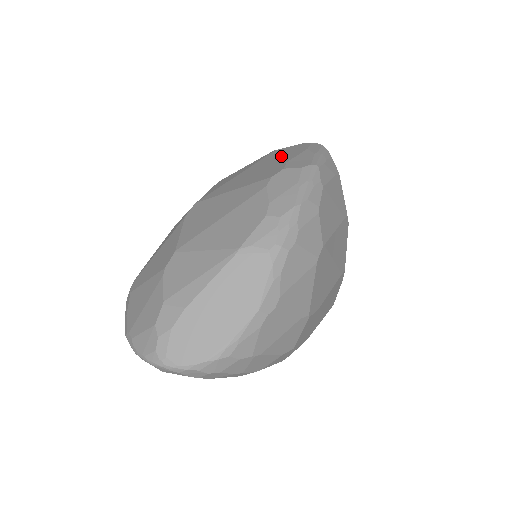
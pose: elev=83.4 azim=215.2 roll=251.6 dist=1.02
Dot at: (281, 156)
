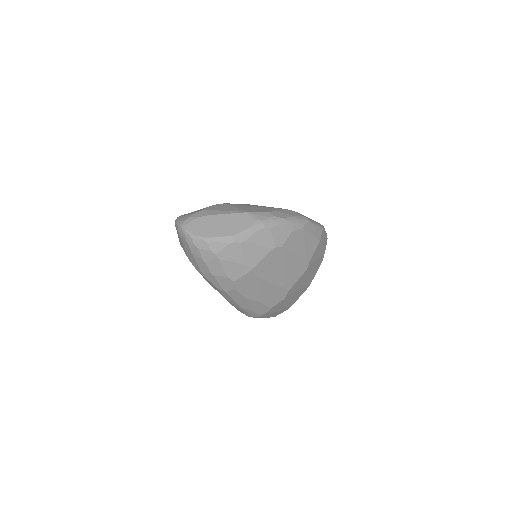
Dot at: occluded
